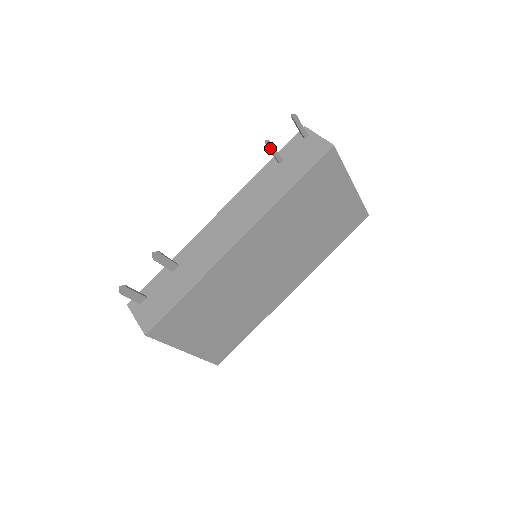
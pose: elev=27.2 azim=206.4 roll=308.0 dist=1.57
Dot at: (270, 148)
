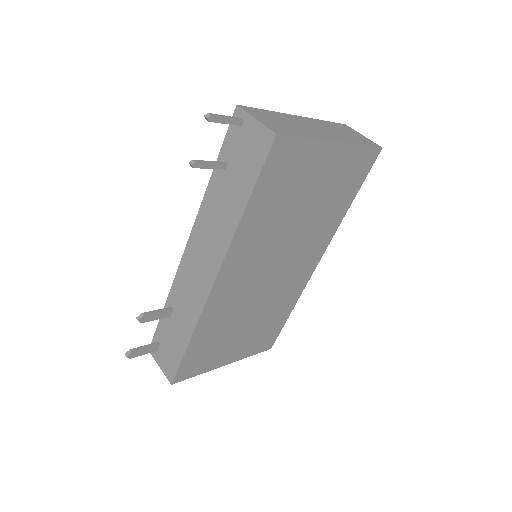
Dot at: (200, 167)
